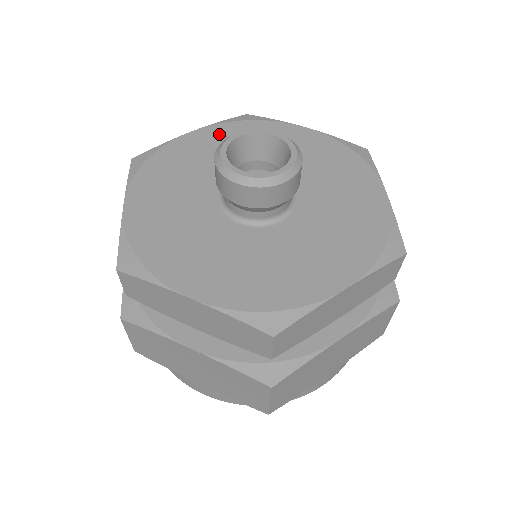
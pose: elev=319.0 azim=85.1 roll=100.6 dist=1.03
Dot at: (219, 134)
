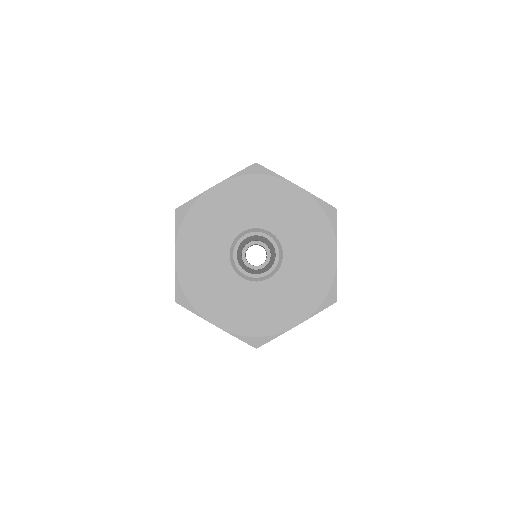
Dot at: (234, 190)
